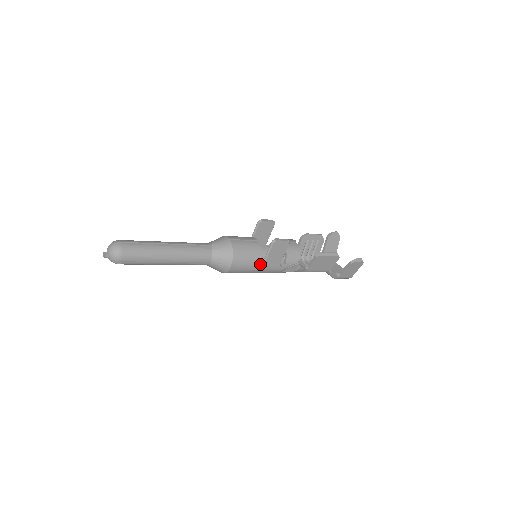
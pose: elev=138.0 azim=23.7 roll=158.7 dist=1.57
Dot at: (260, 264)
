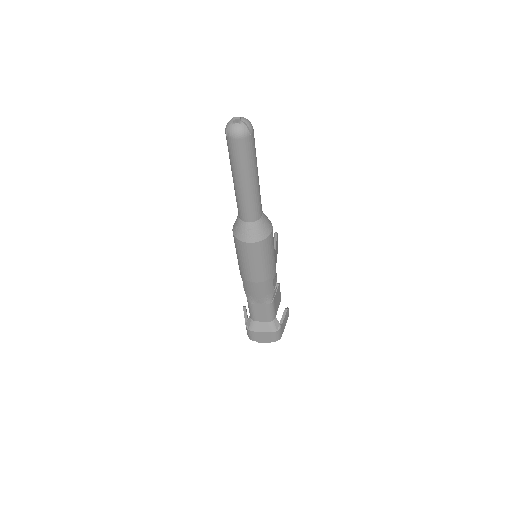
Dot at: occluded
